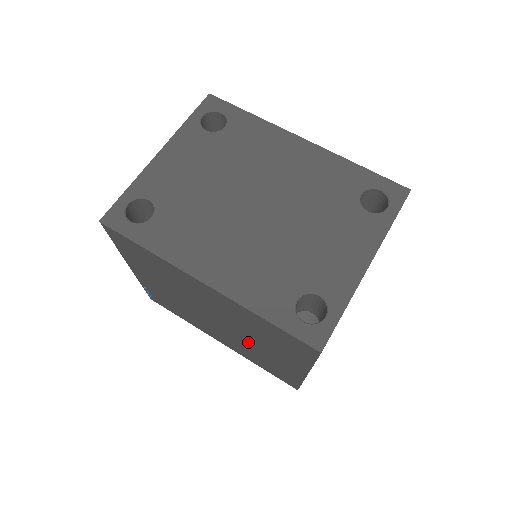
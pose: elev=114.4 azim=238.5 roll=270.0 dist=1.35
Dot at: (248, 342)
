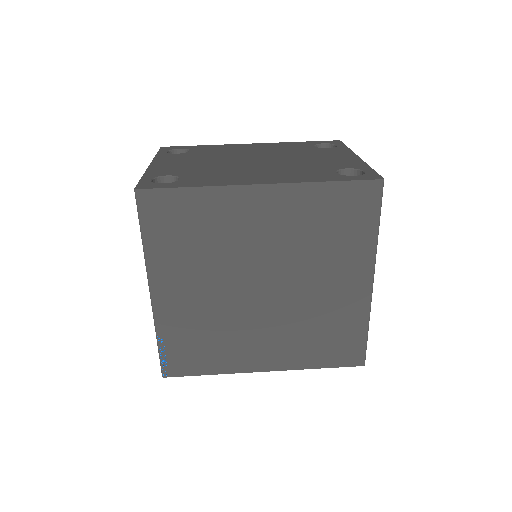
Dot at: (305, 295)
